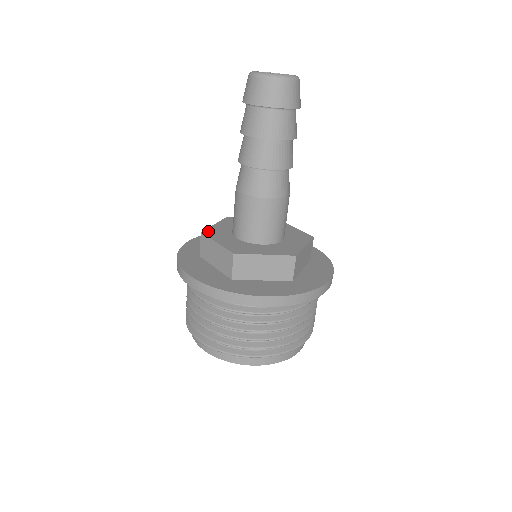
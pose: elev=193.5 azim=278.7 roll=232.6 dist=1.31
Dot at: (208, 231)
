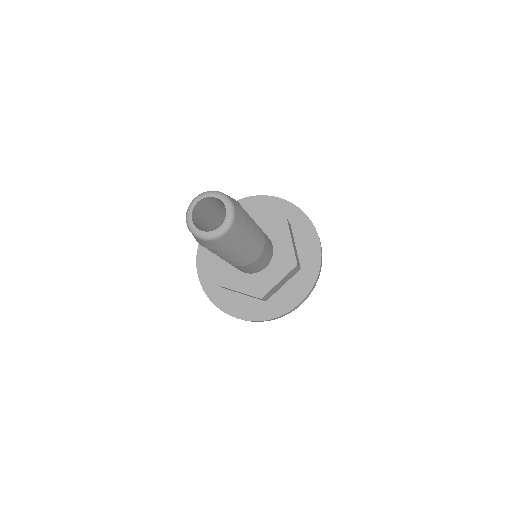
Dot at: occluded
